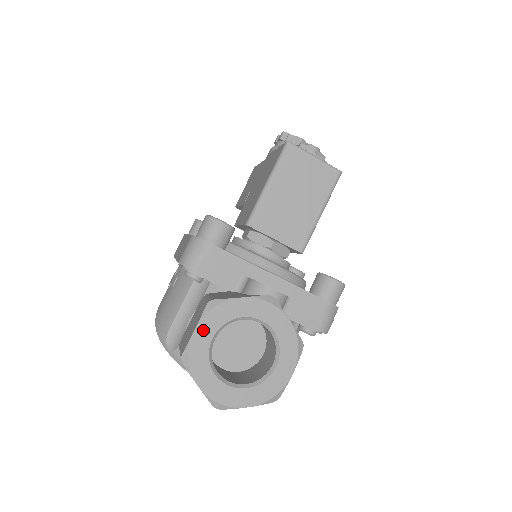
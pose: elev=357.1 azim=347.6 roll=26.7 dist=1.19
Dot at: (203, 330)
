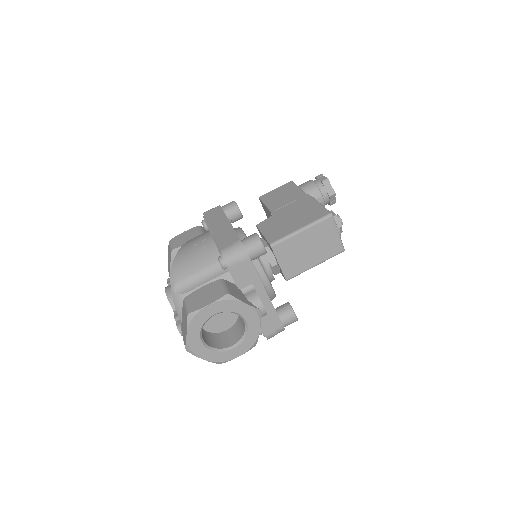
Dot at: (213, 308)
